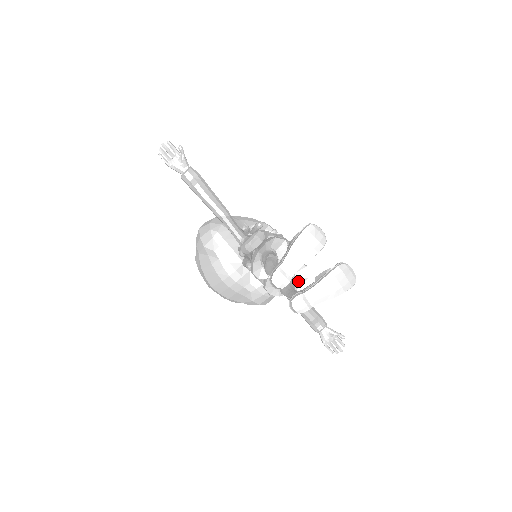
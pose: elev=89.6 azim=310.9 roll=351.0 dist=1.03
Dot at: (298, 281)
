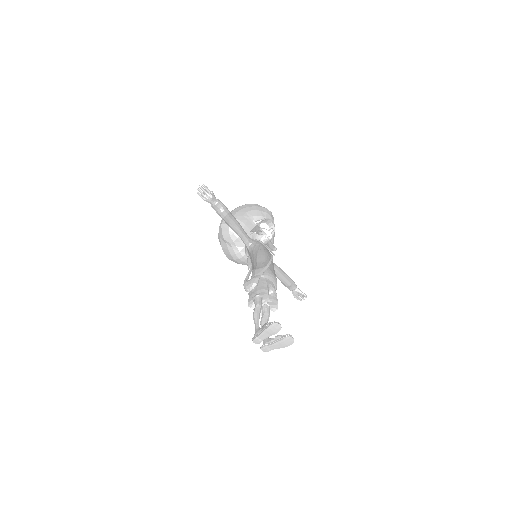
Dot at: (273, 309)
